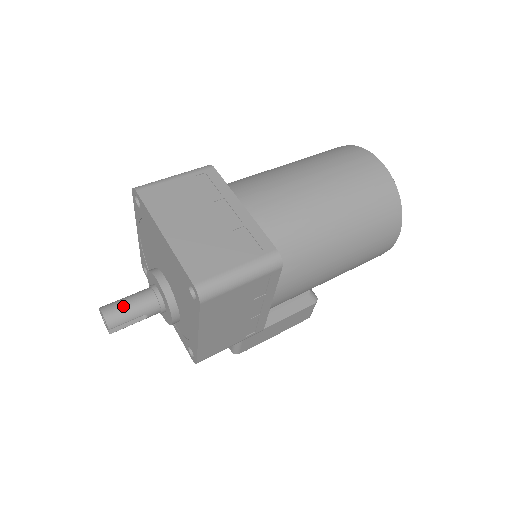
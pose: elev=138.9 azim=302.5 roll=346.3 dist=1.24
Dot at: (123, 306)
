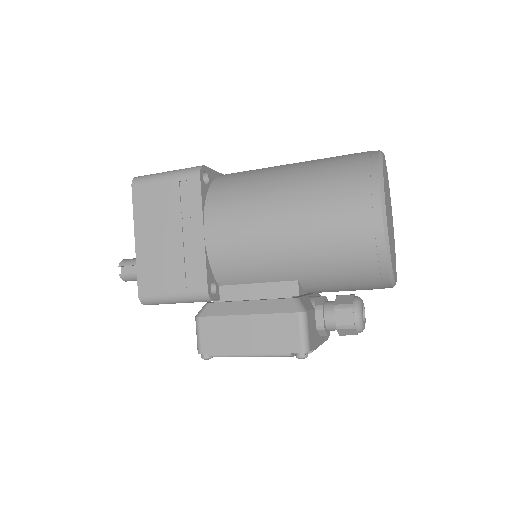
Dot at: occluded
